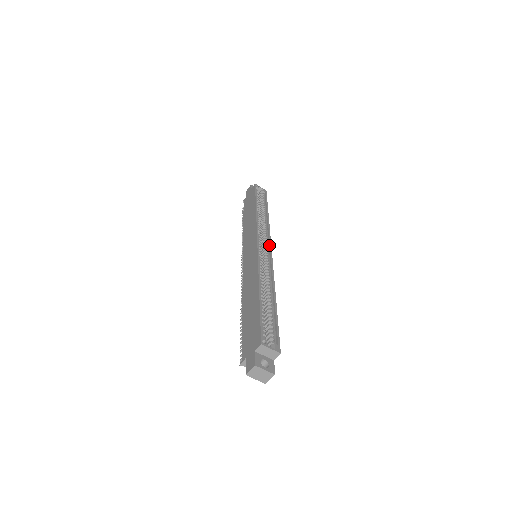
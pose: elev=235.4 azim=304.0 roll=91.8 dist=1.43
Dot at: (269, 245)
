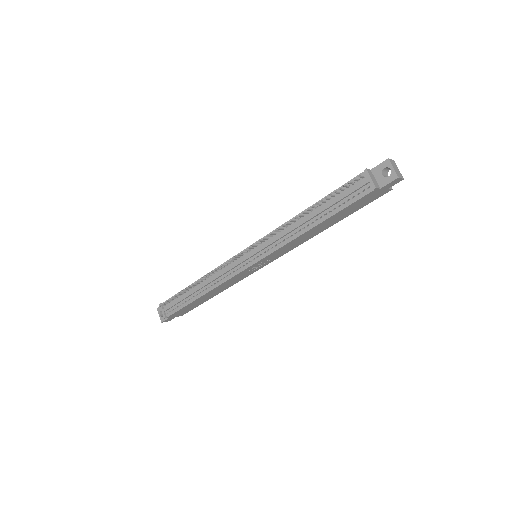
Dot at: occluded
